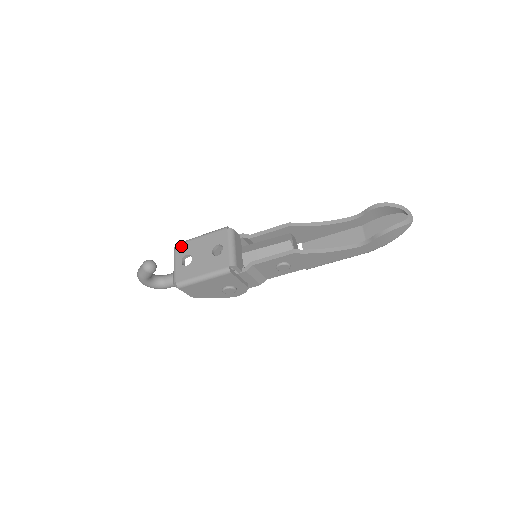
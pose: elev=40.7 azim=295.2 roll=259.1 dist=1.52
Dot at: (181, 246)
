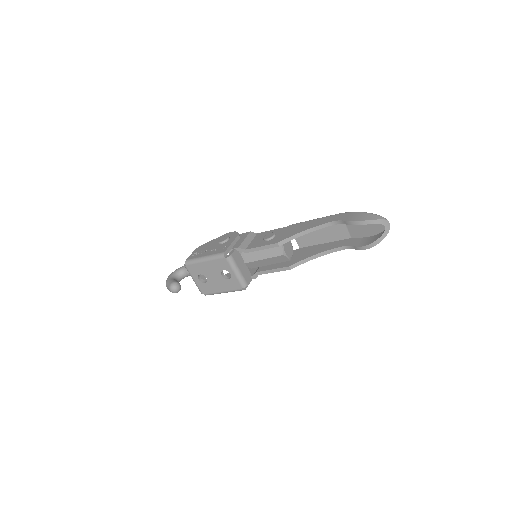
Dot at: (191, 267)
